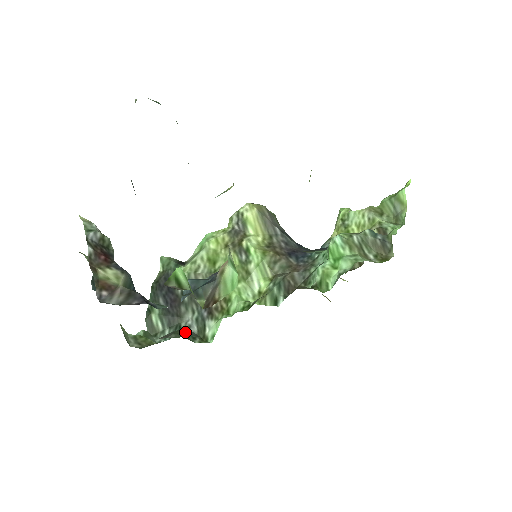
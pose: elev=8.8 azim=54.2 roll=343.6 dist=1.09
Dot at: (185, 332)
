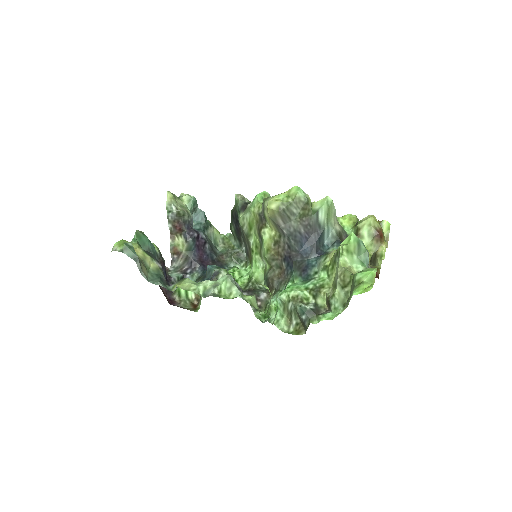
Dot at: (238, 256)
